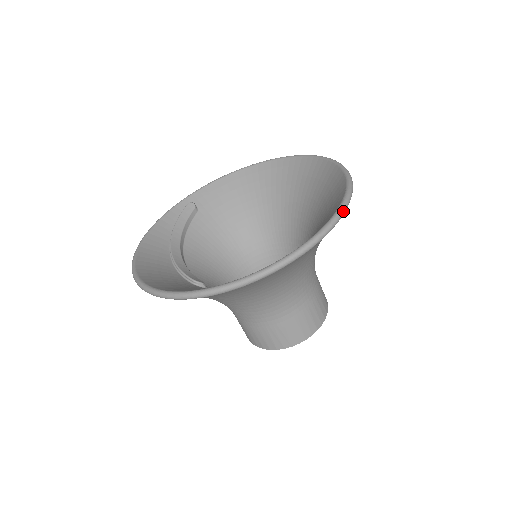
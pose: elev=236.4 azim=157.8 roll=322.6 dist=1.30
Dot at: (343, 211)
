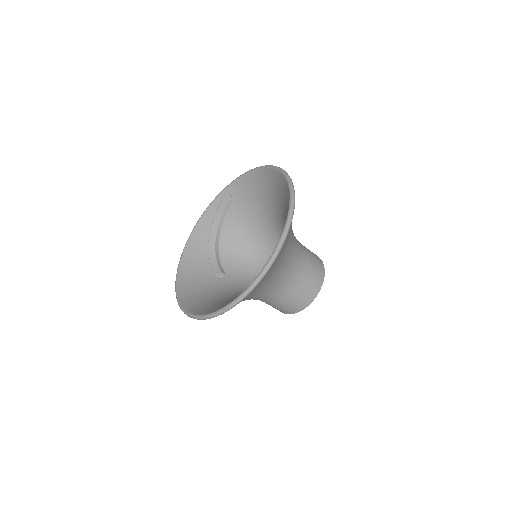
Dot at: (256, 283)
